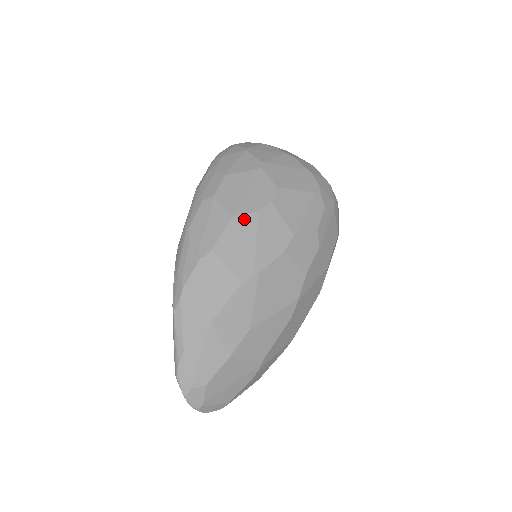
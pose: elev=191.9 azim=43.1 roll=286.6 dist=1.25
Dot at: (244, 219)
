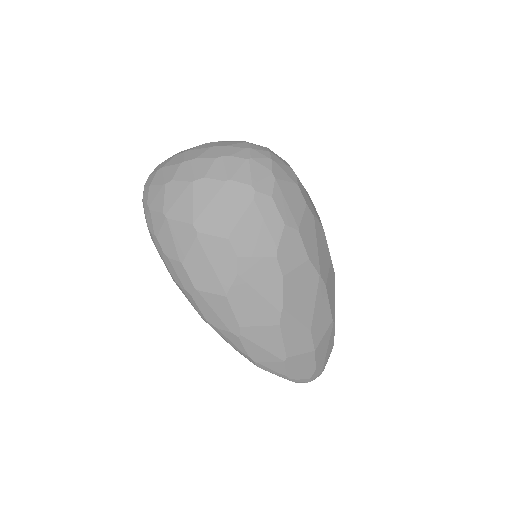
Dot at: (235, 290)
